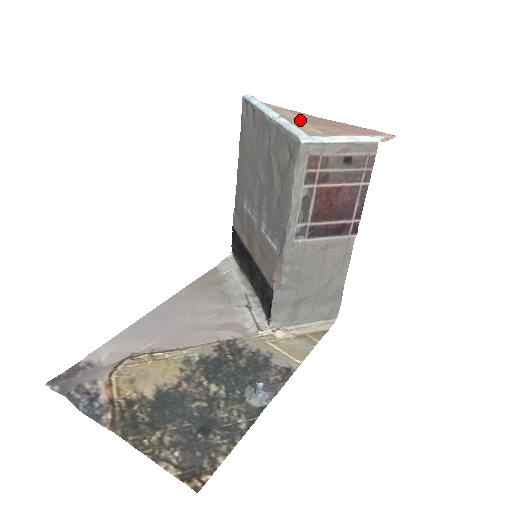
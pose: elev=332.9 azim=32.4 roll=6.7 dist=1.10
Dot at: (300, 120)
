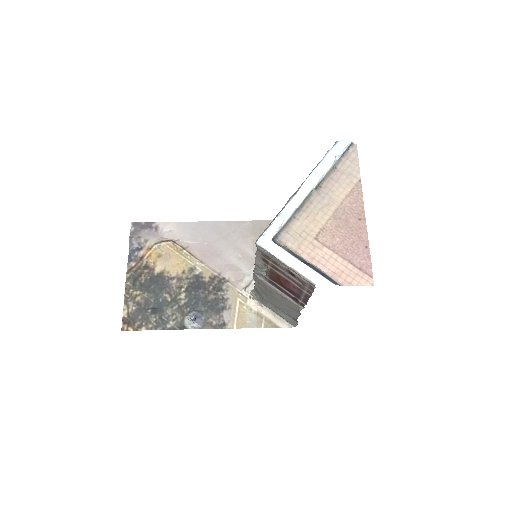
Dot at: (332, 205)
